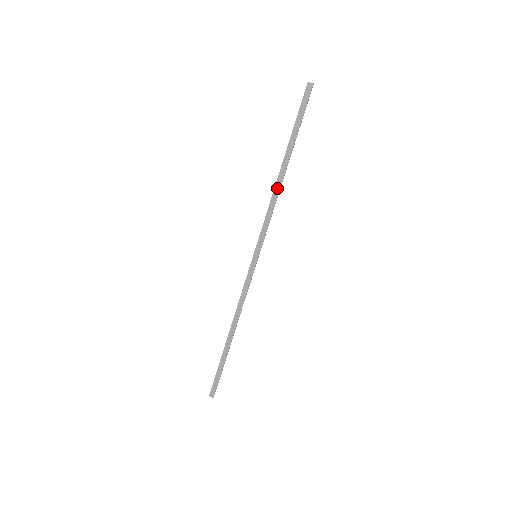
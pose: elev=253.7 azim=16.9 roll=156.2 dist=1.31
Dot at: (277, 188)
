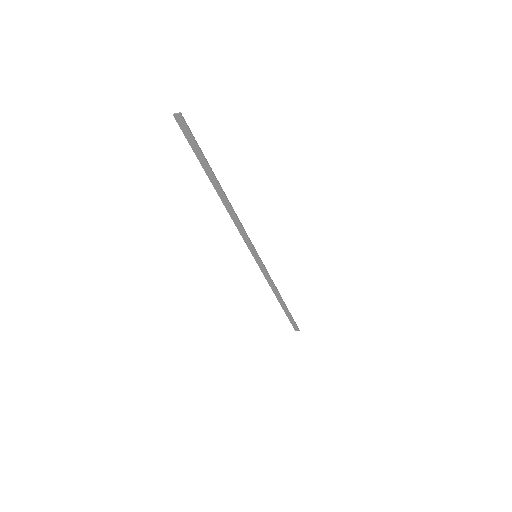
Dot at: (229, 210)
